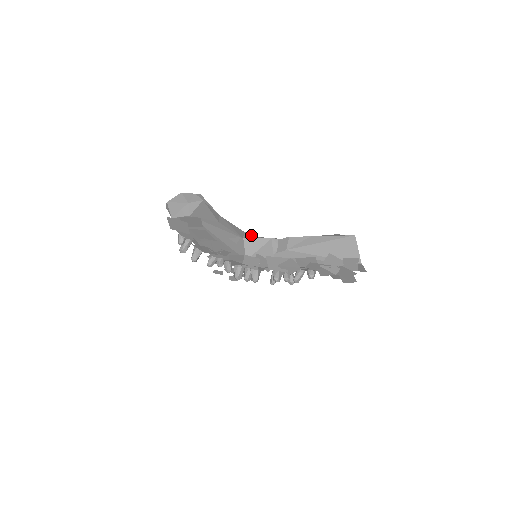
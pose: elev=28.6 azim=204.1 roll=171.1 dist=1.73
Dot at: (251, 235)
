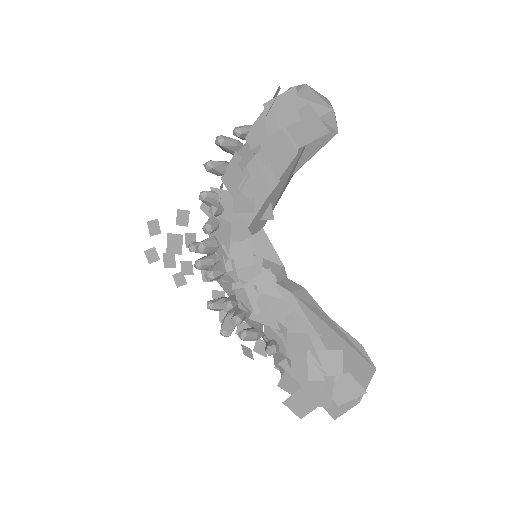
Dot at: occluded
